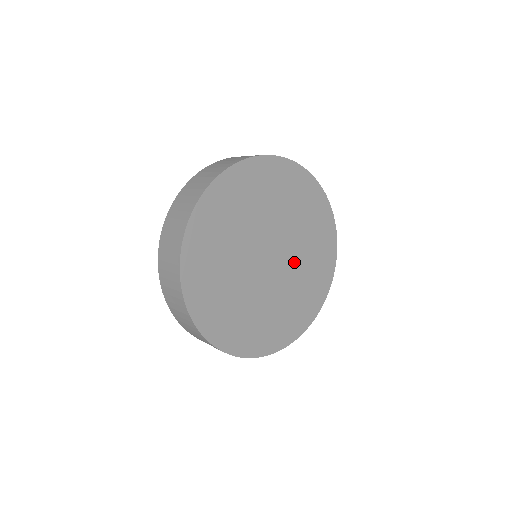
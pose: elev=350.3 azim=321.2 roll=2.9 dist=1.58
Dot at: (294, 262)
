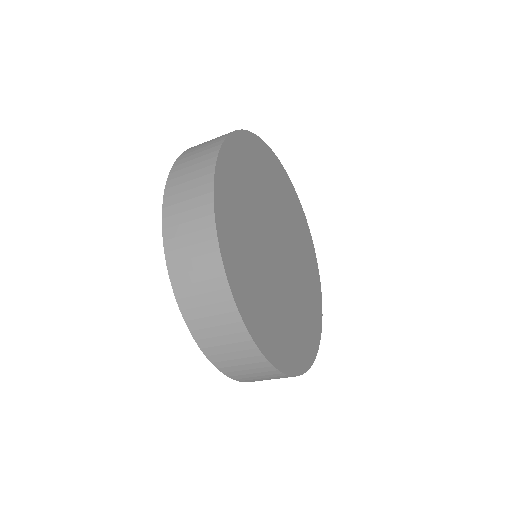
Dot at: (291, 289)
